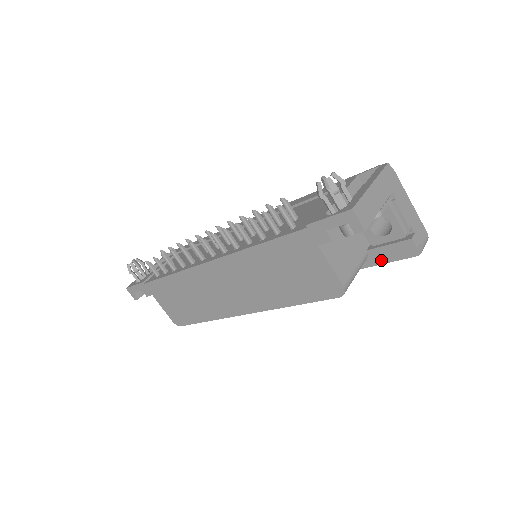
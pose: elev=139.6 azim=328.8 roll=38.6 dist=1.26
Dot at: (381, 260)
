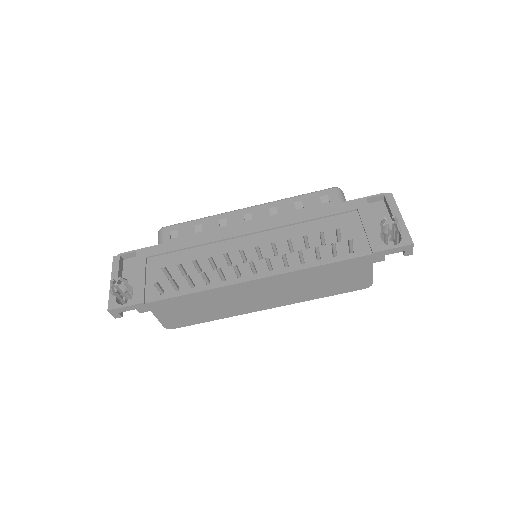
Dot at: occluded
